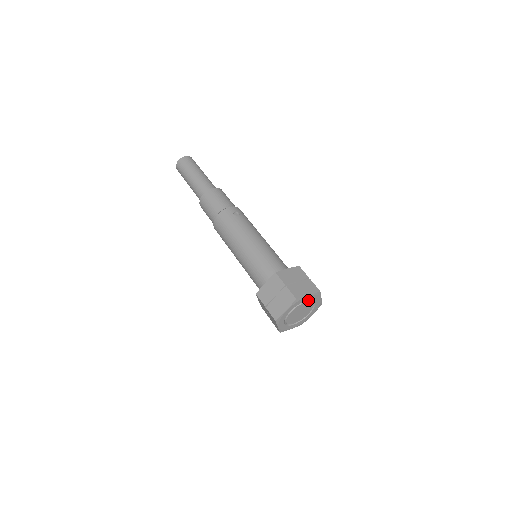
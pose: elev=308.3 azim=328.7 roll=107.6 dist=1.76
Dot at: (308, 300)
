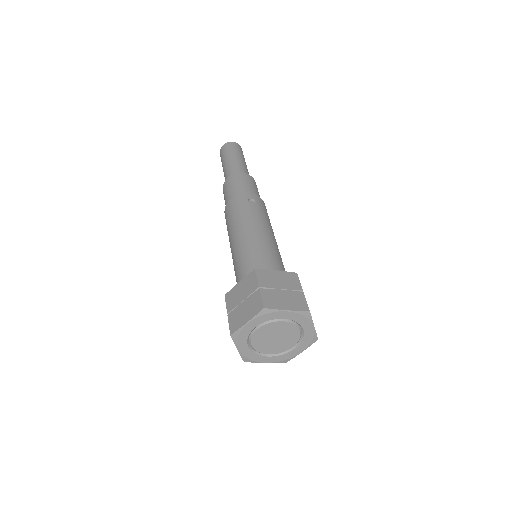
Dot at: (289, 320)
